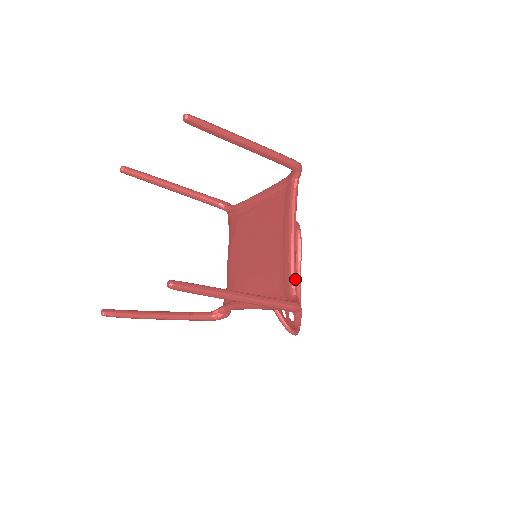
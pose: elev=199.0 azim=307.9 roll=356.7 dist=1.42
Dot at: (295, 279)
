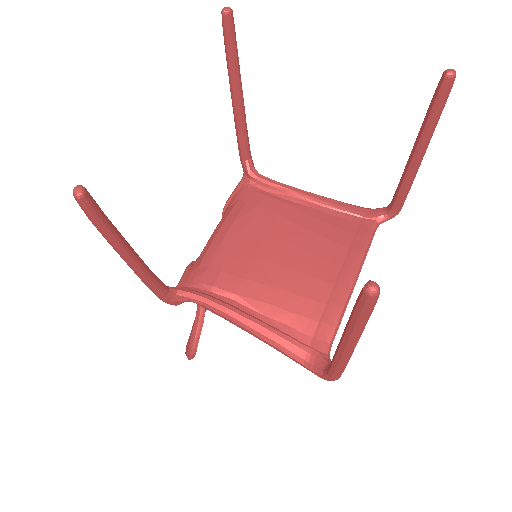
Dot at: occluded
